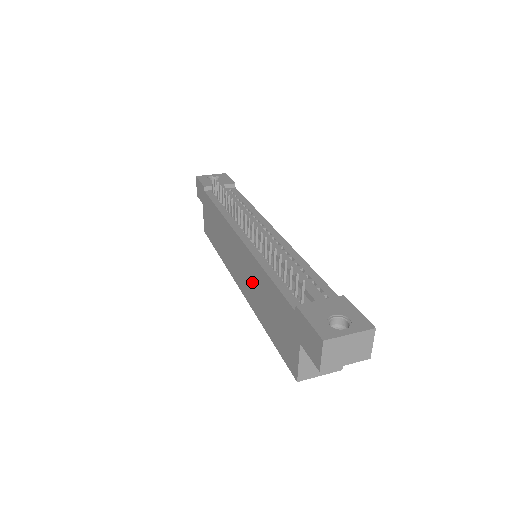
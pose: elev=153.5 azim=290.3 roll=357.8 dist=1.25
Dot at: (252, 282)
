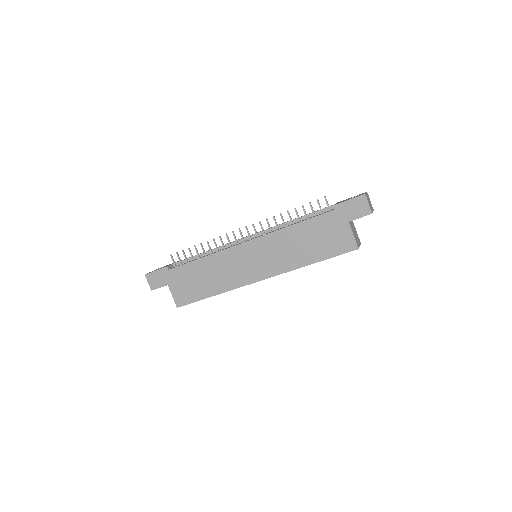
Dot at: (279, 252)
